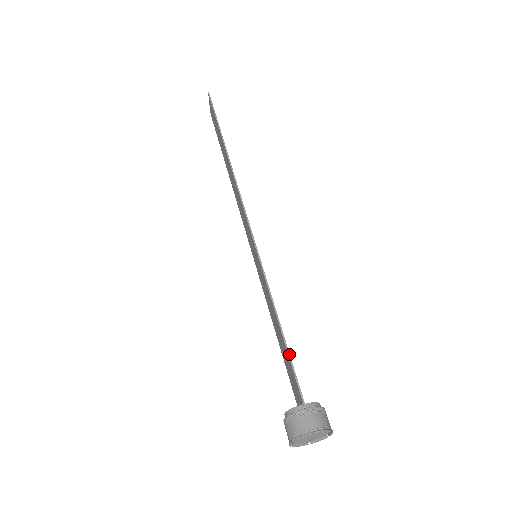
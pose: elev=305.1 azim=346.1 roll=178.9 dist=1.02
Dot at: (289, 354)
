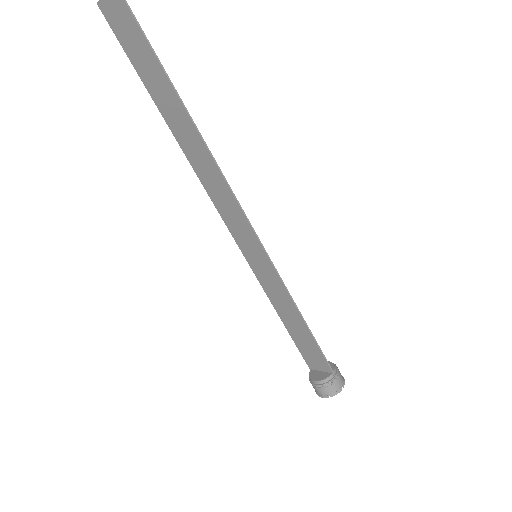
Dot at: occluded
